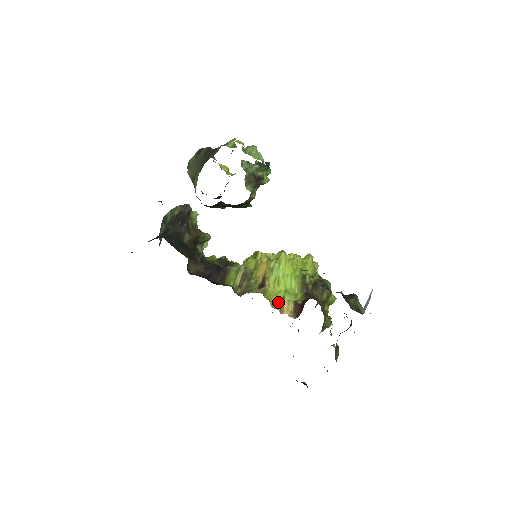
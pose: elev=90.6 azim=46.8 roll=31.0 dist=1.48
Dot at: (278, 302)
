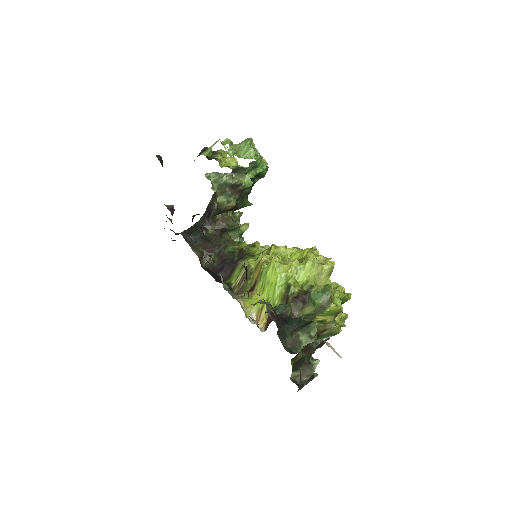
Dot at: (256, 311)
